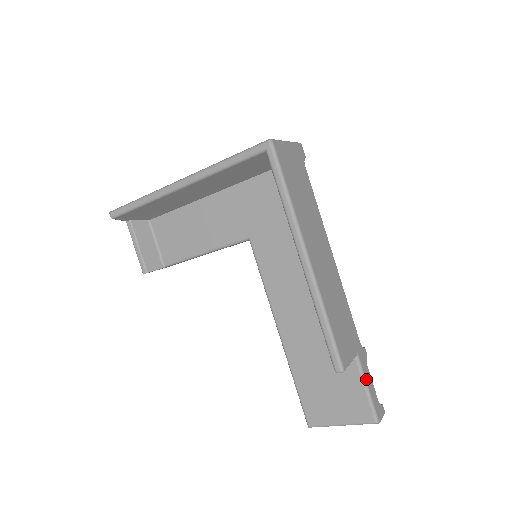
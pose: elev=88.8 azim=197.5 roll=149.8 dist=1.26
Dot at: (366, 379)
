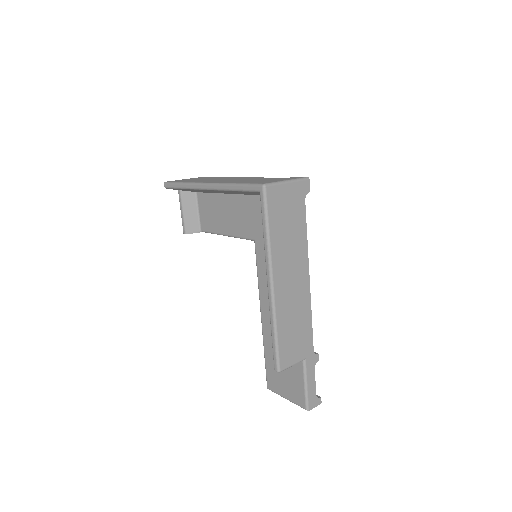
Dot at: (307, 378)
